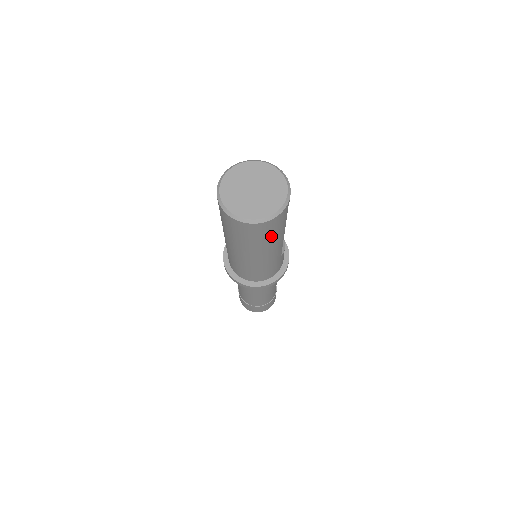
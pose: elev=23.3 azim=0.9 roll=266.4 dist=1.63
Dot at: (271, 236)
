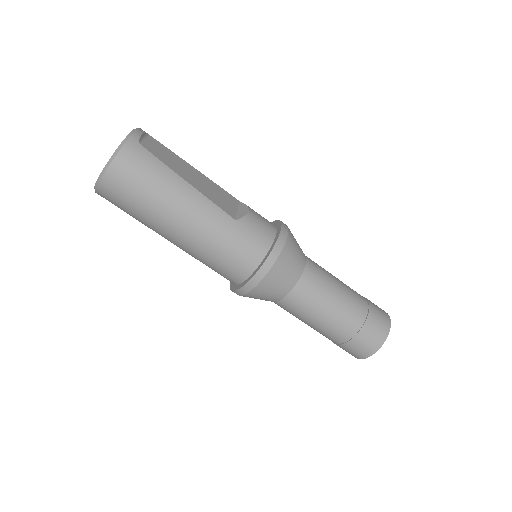
Dot at: (151, 185)
